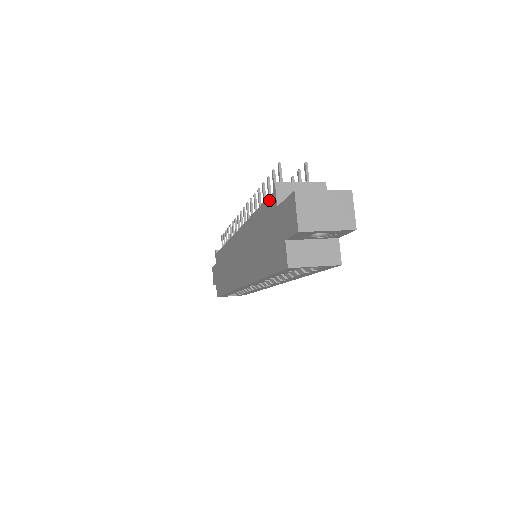
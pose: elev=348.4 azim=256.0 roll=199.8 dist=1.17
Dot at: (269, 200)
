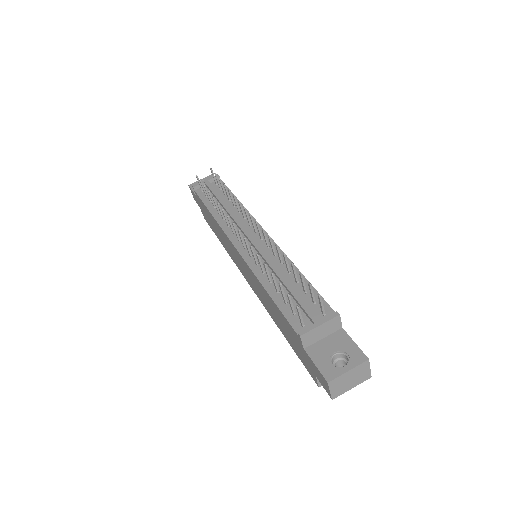
Dot at: (292, 329)
